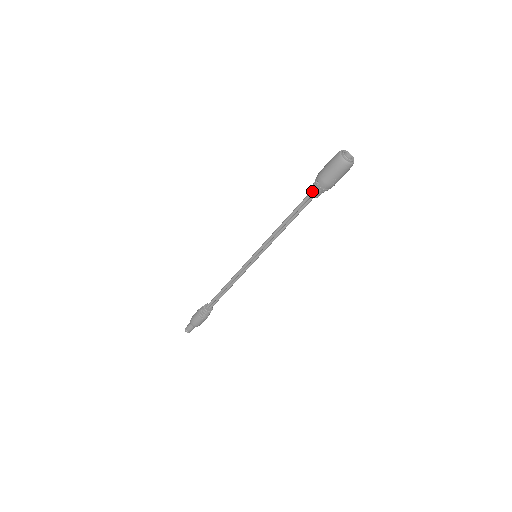
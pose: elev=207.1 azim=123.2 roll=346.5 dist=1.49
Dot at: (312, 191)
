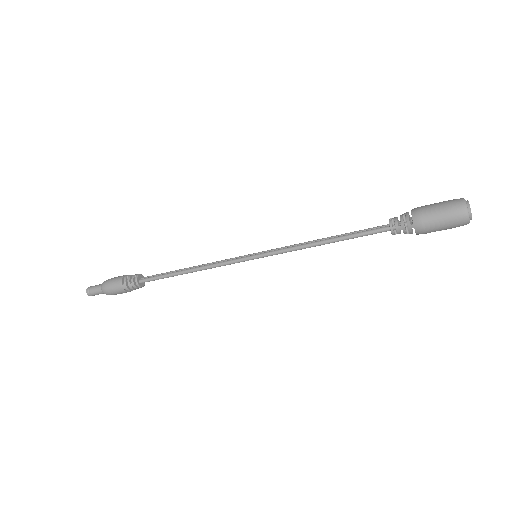
Dot at: (394, 229)
